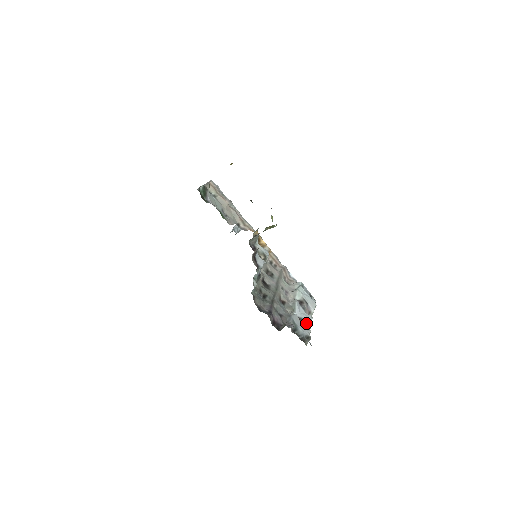
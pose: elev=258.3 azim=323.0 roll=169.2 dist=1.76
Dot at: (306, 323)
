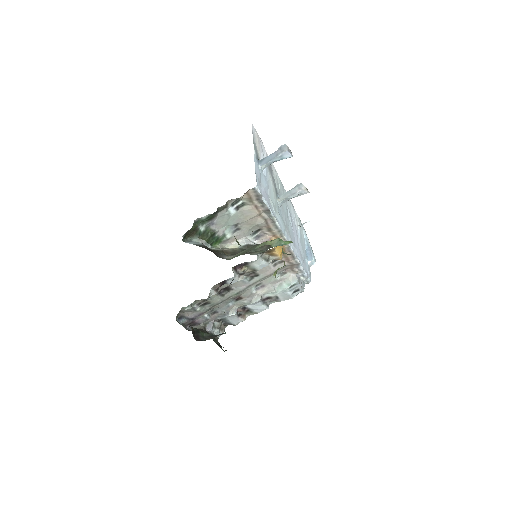
Dot at: (253, 311)
